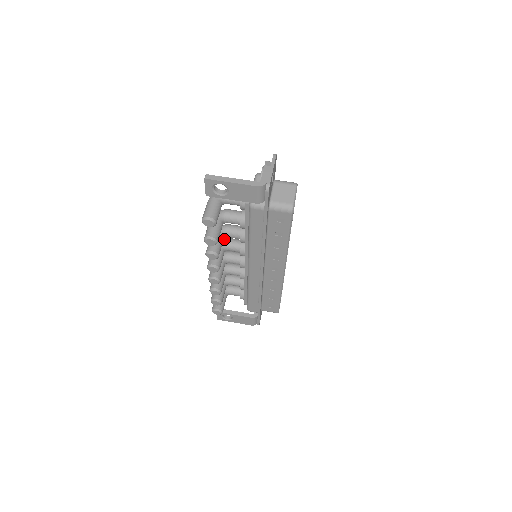
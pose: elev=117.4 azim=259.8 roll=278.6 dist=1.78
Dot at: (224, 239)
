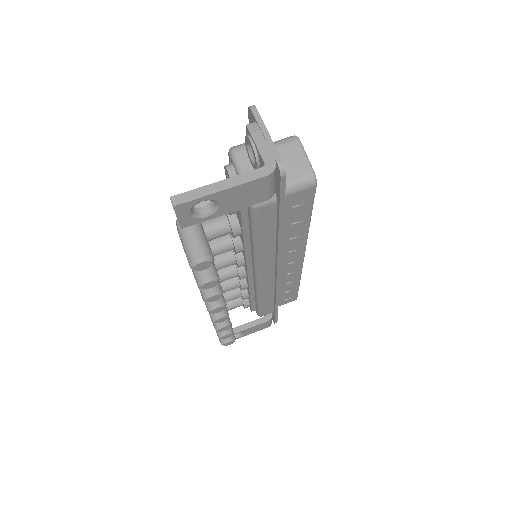
Dot at: occluded
